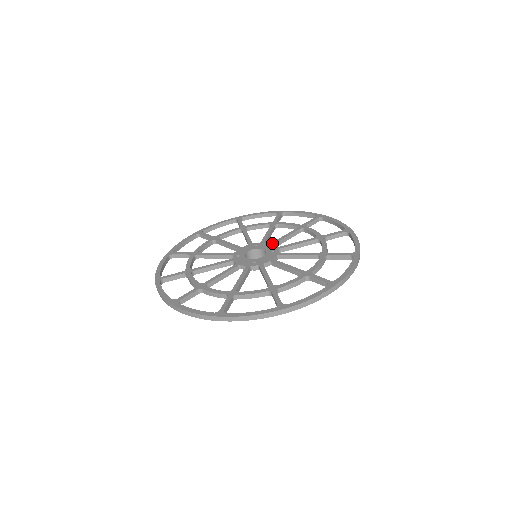
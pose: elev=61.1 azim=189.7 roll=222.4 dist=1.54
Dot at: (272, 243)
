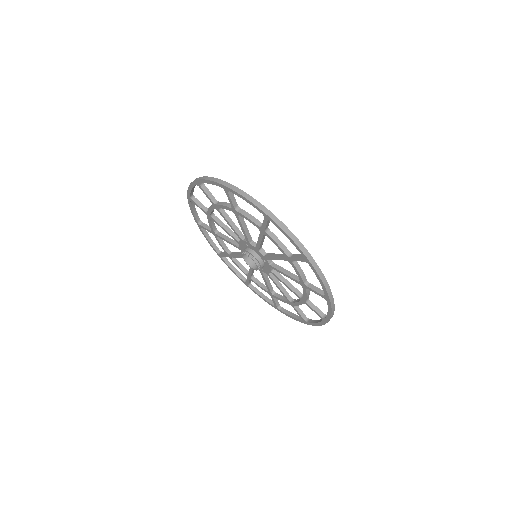
Dot at: occluded
